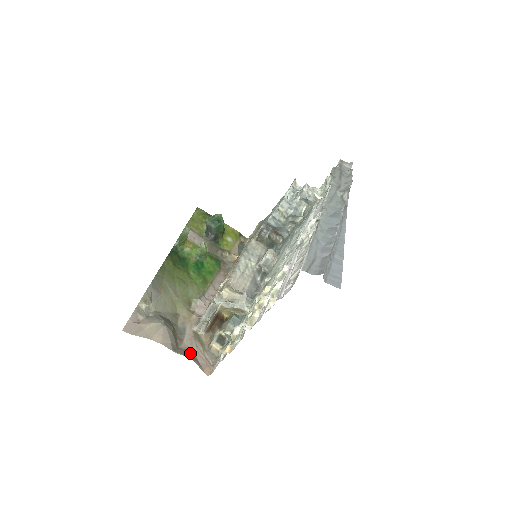
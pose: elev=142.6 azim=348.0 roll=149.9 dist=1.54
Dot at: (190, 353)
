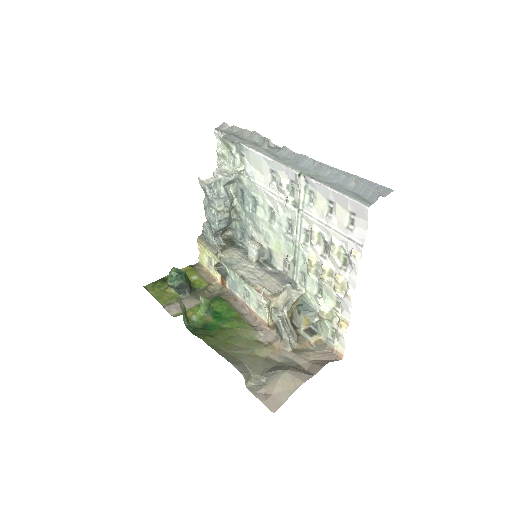
Dot at: (316, 363)
